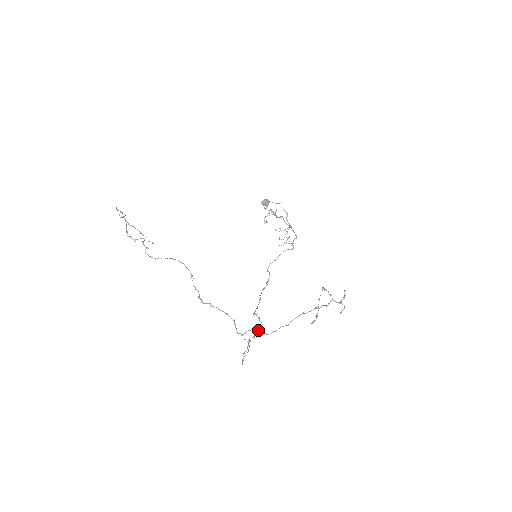
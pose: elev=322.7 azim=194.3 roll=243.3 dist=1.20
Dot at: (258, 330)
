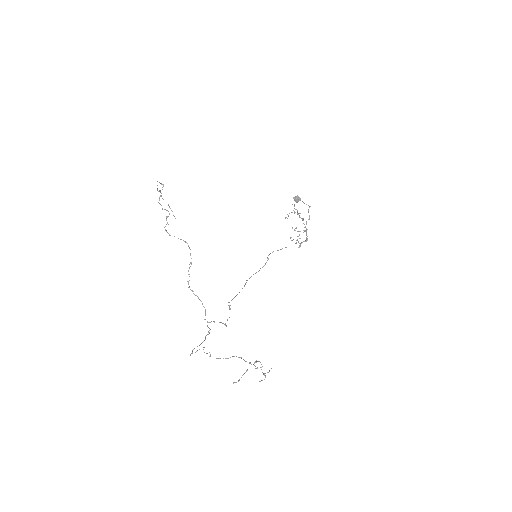
Dot at: (222, 323)
